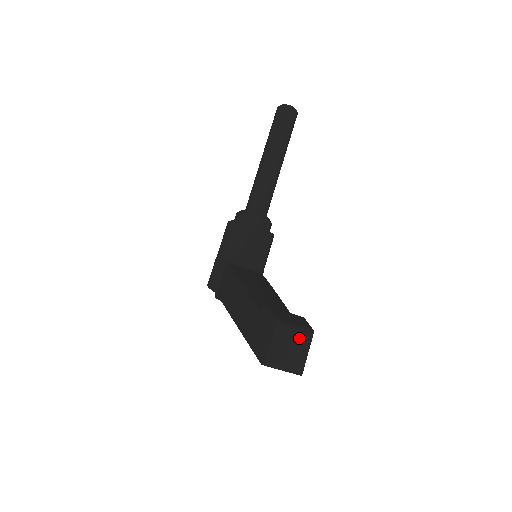
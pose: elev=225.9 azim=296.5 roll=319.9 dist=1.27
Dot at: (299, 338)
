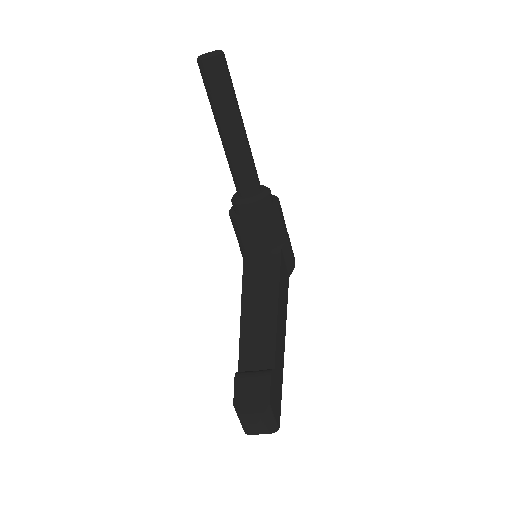
Dot at: (253, 419)
